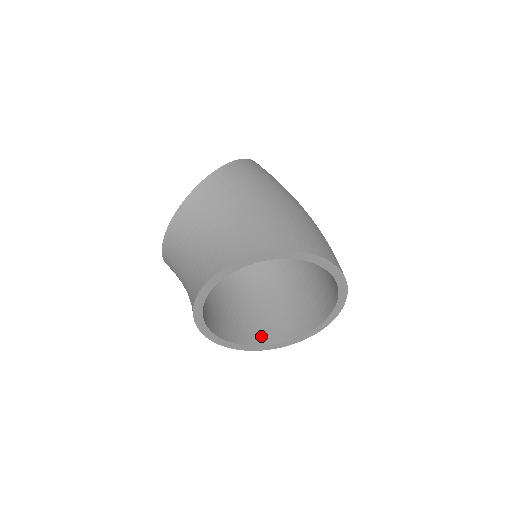
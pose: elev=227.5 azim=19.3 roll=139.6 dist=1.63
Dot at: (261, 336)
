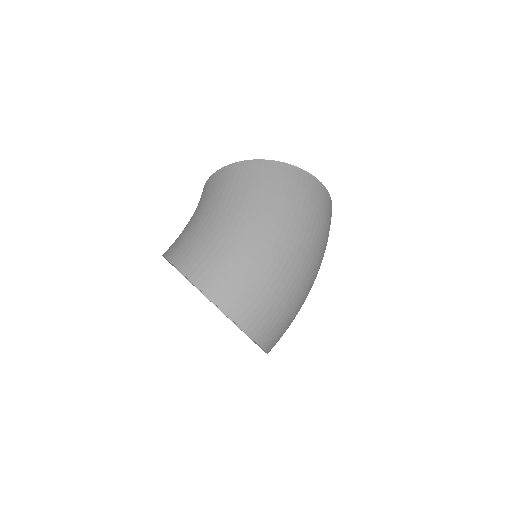
Dot at: occluded
